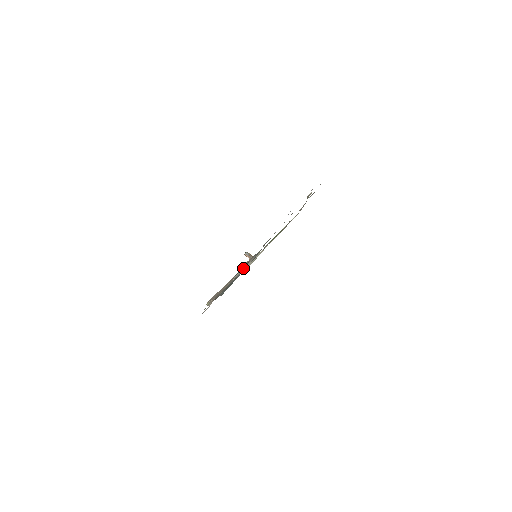
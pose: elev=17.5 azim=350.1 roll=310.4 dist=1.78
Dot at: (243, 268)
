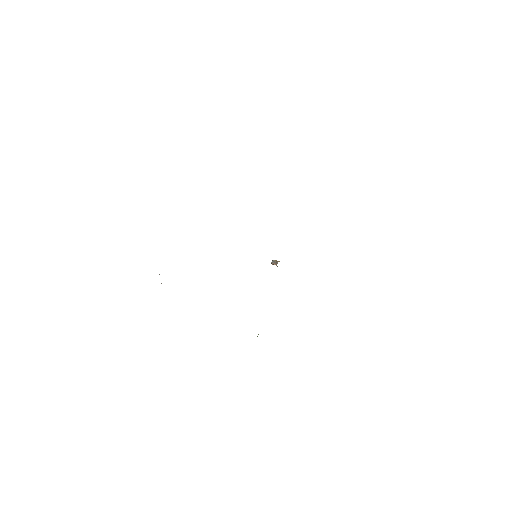
Dot at: occluded
